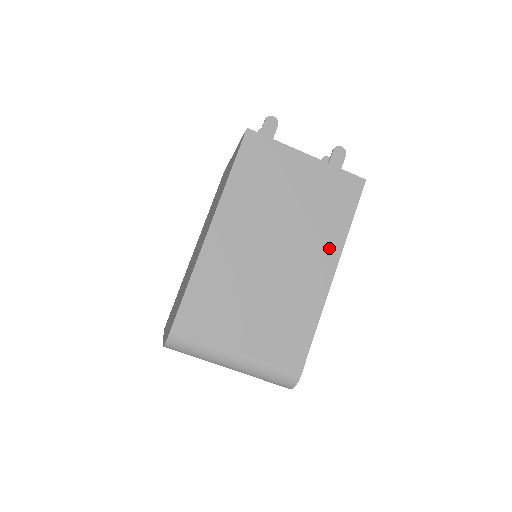
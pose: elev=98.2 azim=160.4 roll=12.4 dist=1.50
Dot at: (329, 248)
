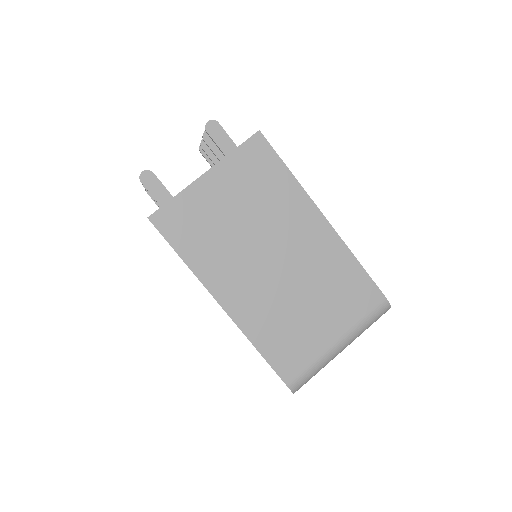
Dot at: (300, 208)
